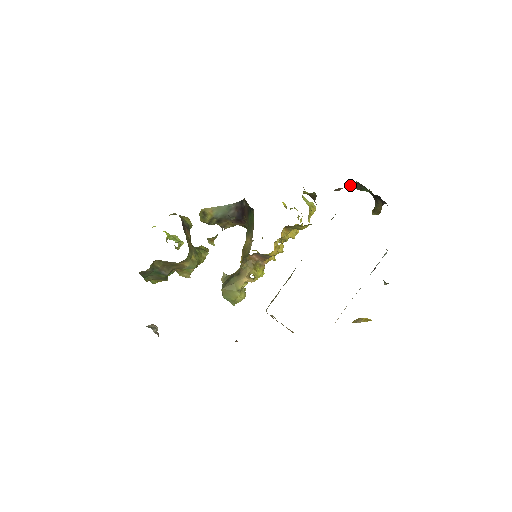
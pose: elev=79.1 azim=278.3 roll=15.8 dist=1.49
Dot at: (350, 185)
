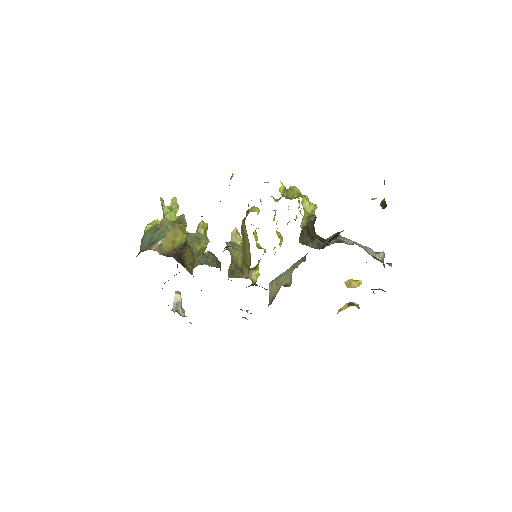
Dot at: occluded
